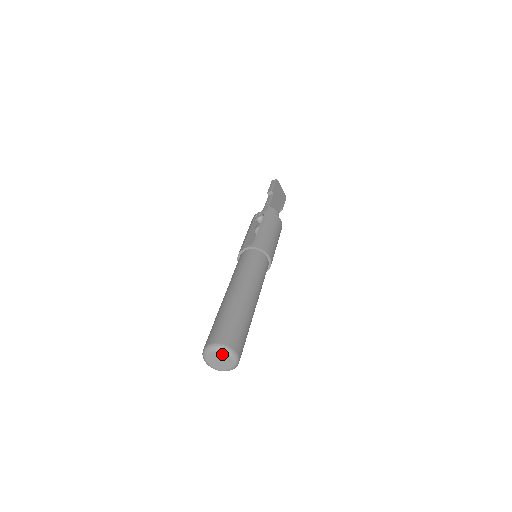
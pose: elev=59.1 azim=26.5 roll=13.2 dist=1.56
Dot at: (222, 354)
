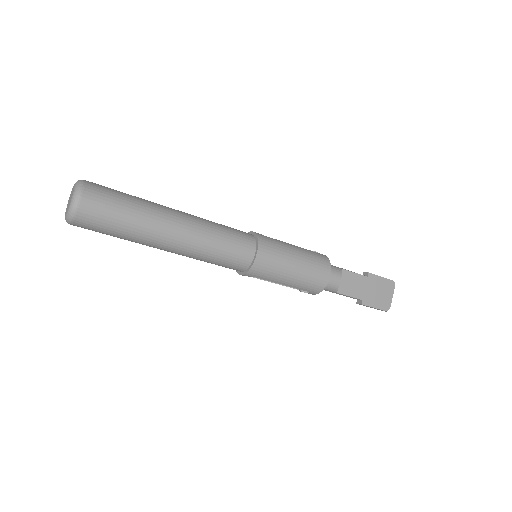
Dot at: (74, 189)
